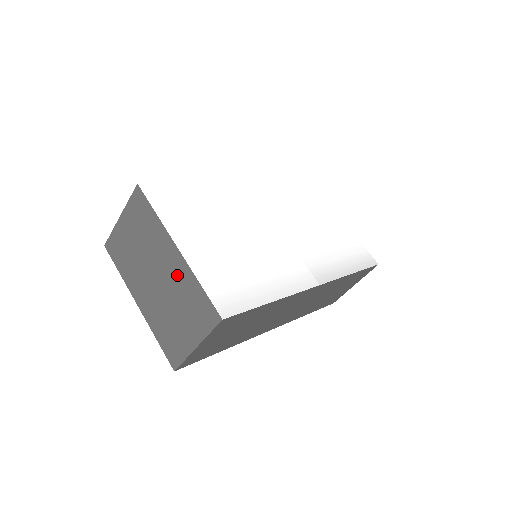
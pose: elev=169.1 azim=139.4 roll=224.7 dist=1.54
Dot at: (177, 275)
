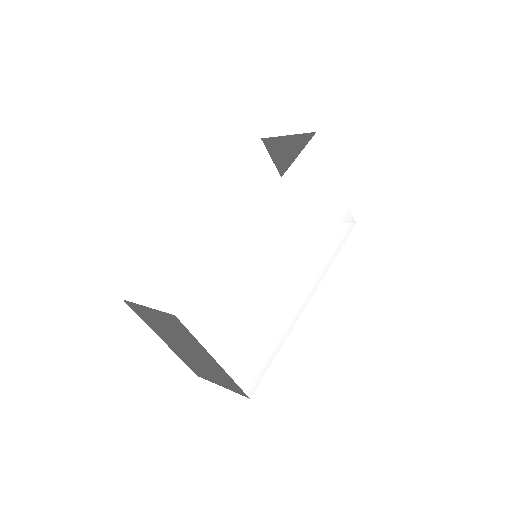
Dot at: (212, 365)
